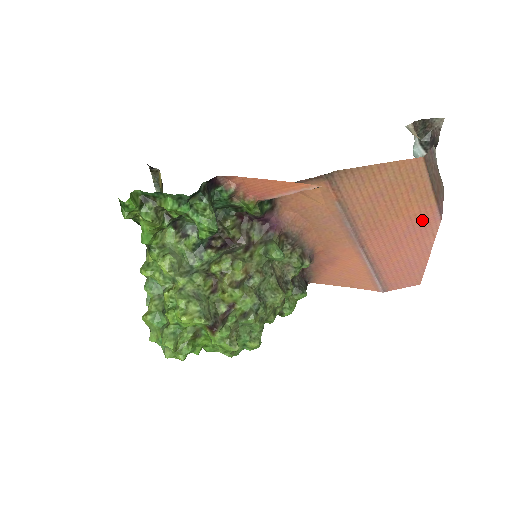
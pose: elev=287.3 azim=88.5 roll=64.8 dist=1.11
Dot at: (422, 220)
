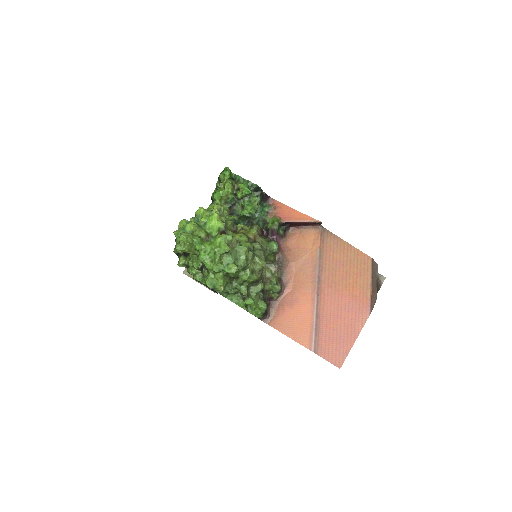
Dot at: (359, 304)
